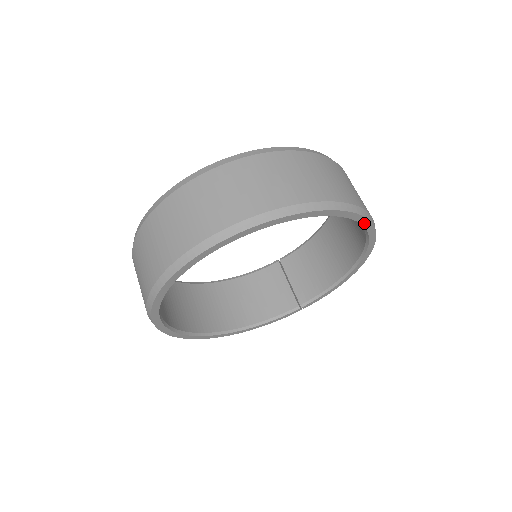
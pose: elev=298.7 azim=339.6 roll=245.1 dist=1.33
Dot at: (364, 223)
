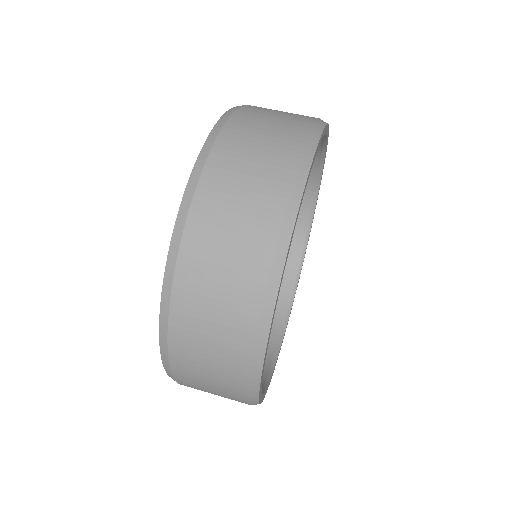
Dot at: (322, 174)
